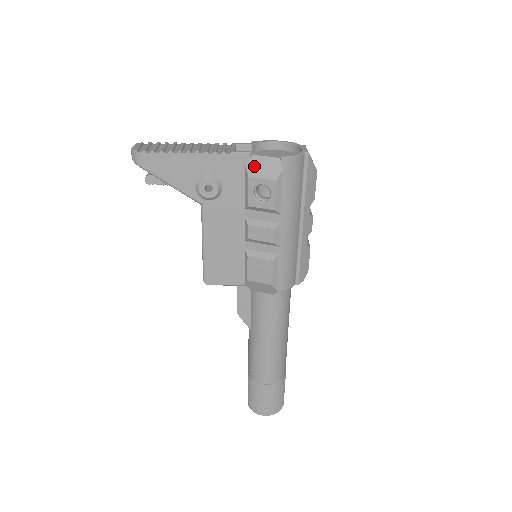
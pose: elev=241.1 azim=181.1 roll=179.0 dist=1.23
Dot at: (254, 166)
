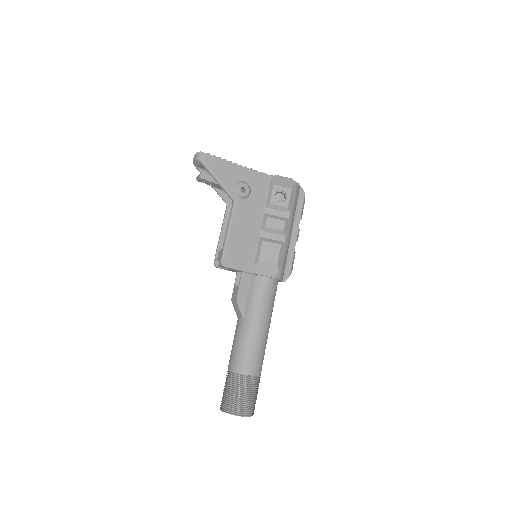
Dot at: (277, 180)
